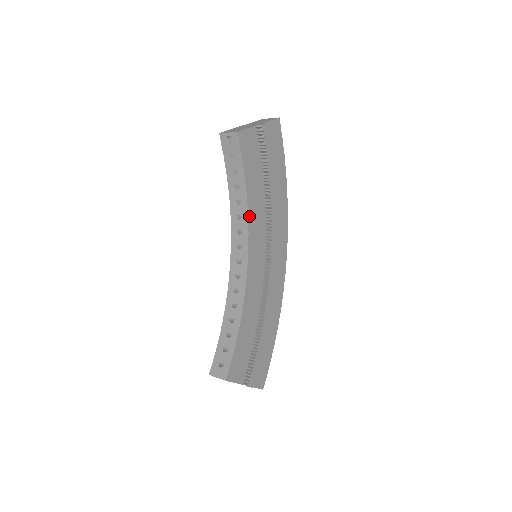
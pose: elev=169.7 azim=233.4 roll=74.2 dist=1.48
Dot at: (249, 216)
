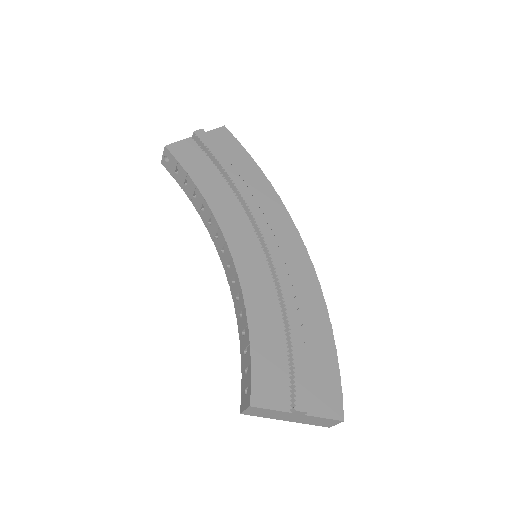
Dot at: (214, 213)
